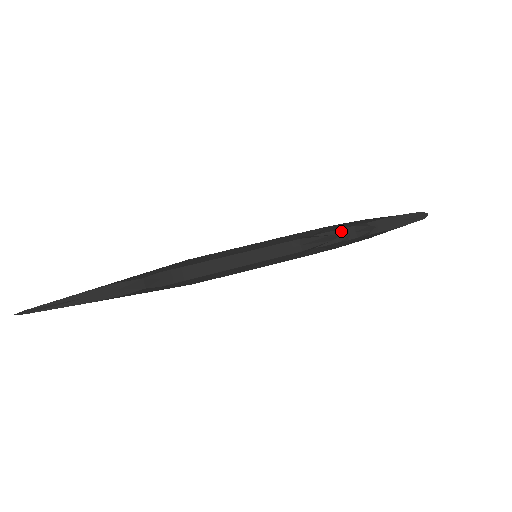
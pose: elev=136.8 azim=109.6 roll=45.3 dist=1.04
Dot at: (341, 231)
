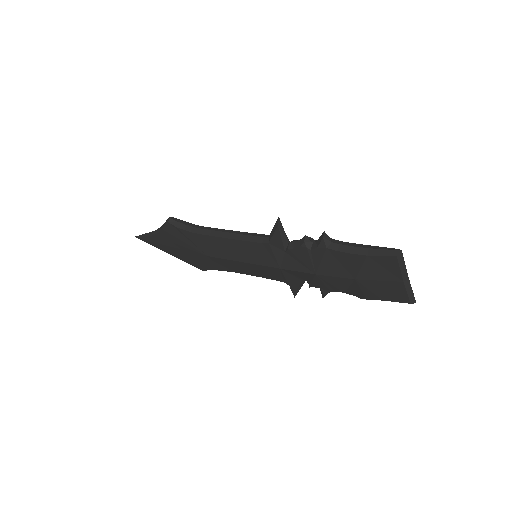
Dot at: occluded
